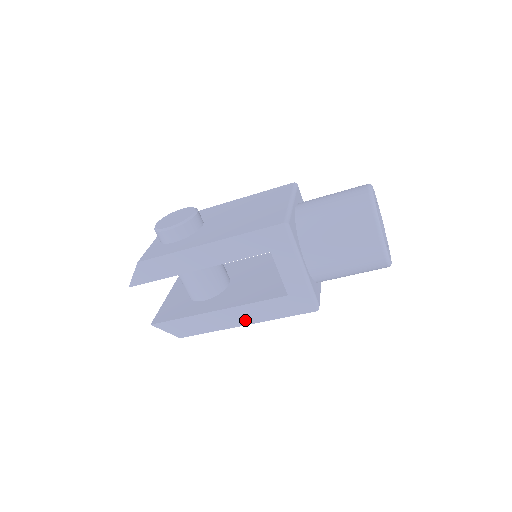
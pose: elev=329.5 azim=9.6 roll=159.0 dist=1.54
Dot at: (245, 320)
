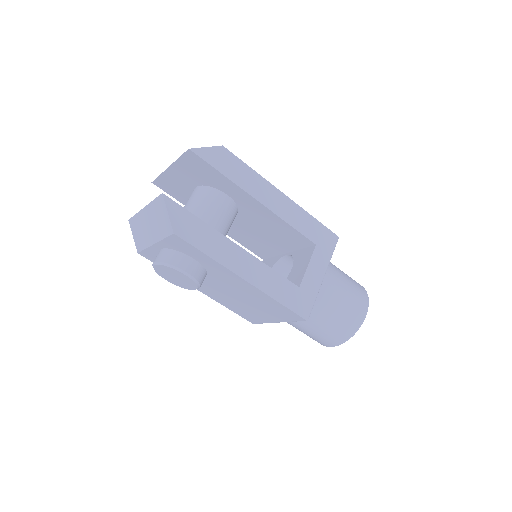
Dot at: (250, 276)
